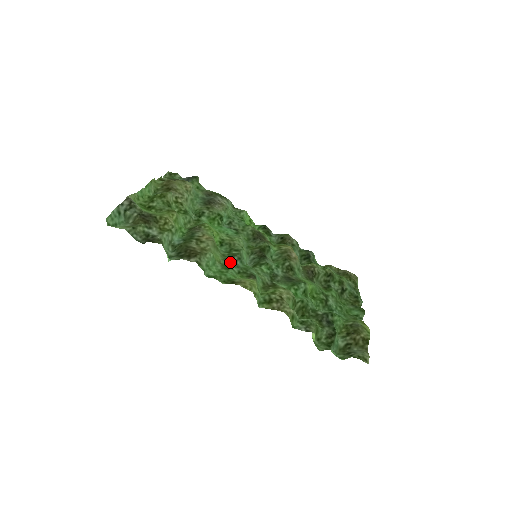
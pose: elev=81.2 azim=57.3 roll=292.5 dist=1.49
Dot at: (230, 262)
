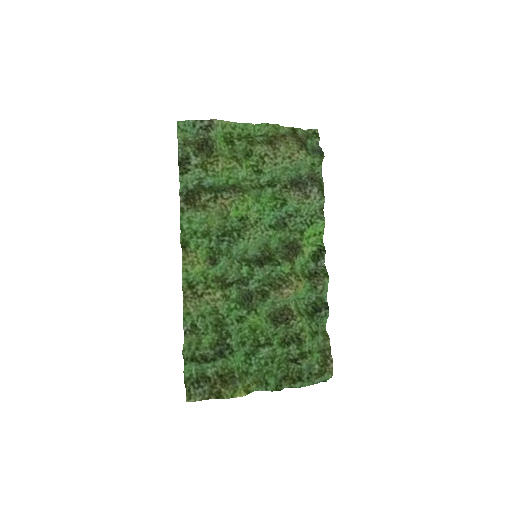
Dot at: (218, 236)
